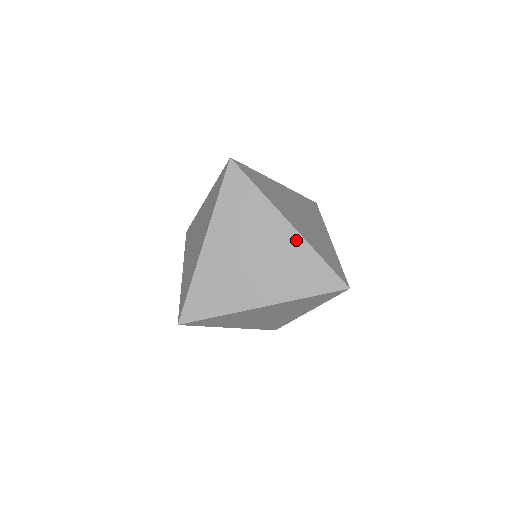
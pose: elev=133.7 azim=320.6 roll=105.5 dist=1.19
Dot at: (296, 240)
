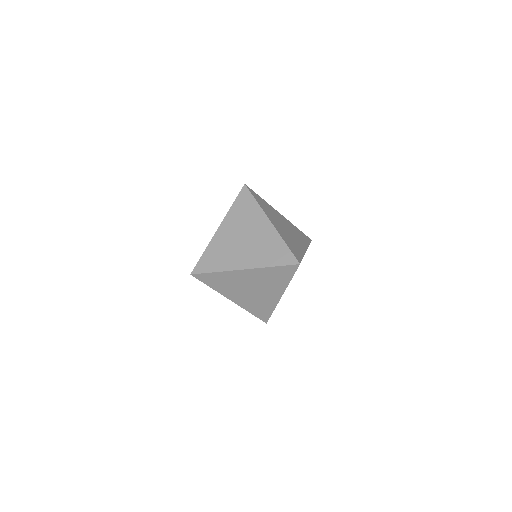
Dot at: (255, 271)
